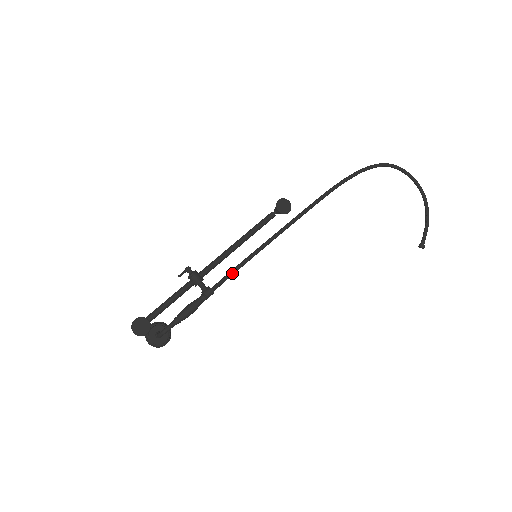
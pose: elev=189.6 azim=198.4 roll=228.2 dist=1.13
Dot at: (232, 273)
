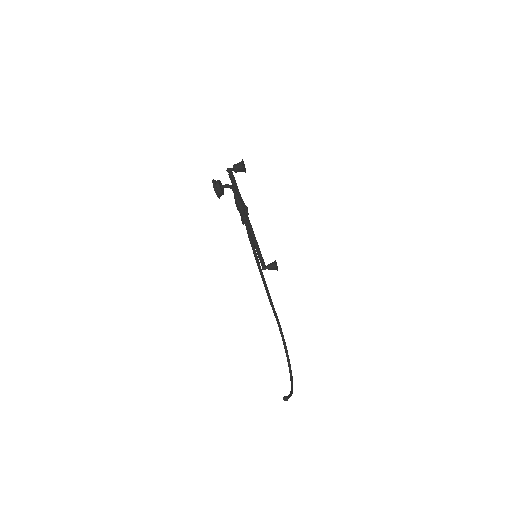
Dot at: occluded
